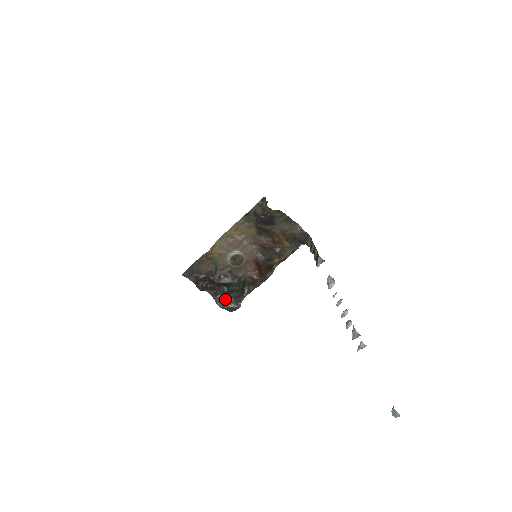
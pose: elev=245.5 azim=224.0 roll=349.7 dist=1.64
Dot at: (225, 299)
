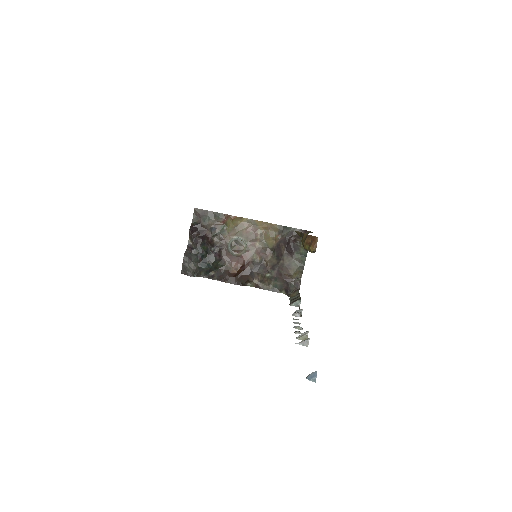
Dot at: (193, 259)
